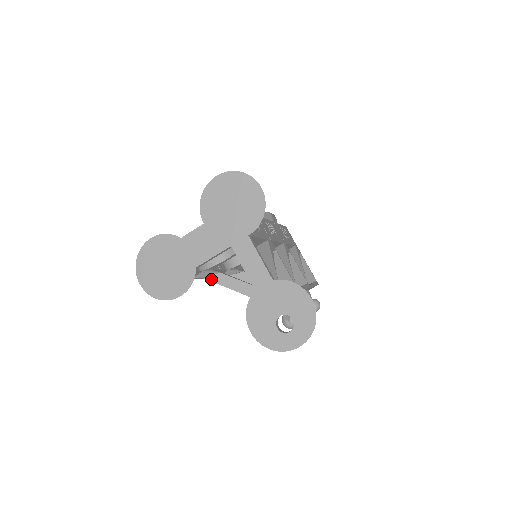
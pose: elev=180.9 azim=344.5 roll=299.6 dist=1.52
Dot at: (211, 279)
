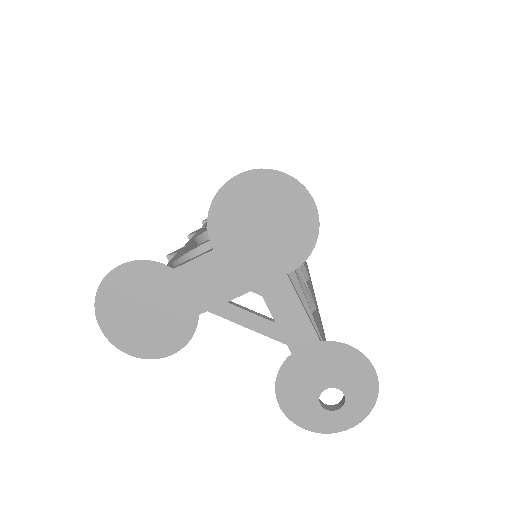
Dot at: occluded
